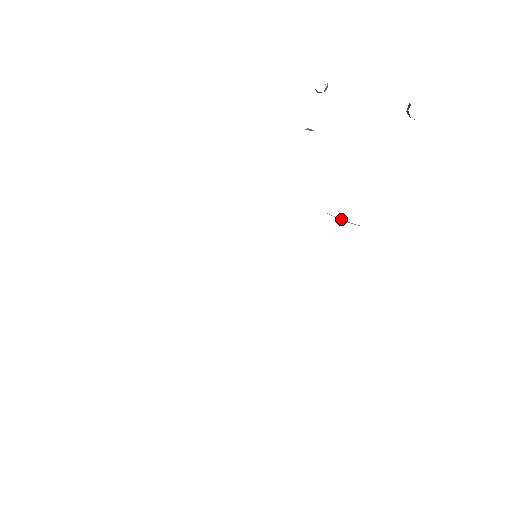
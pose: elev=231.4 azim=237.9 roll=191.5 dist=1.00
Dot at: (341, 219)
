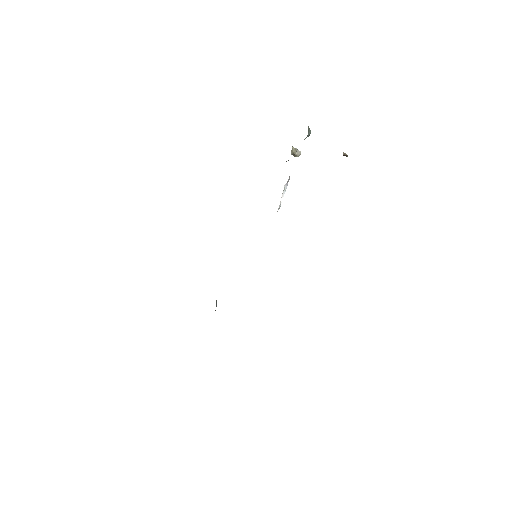
Dot at: occluded
